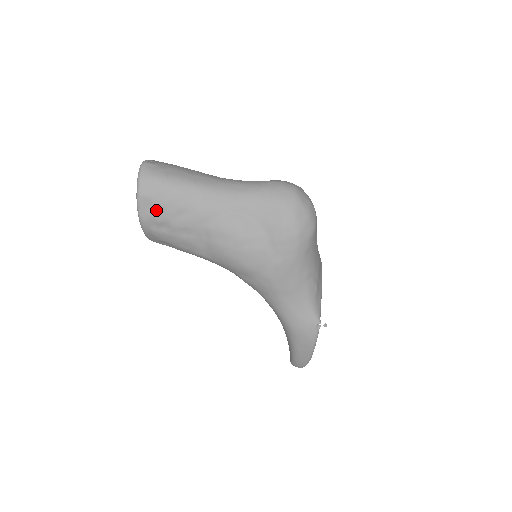
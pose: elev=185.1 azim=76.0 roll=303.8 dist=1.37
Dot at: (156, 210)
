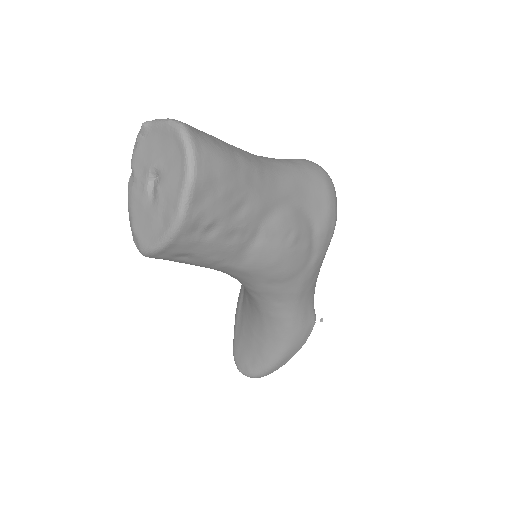
Dot at: (211, 205)
